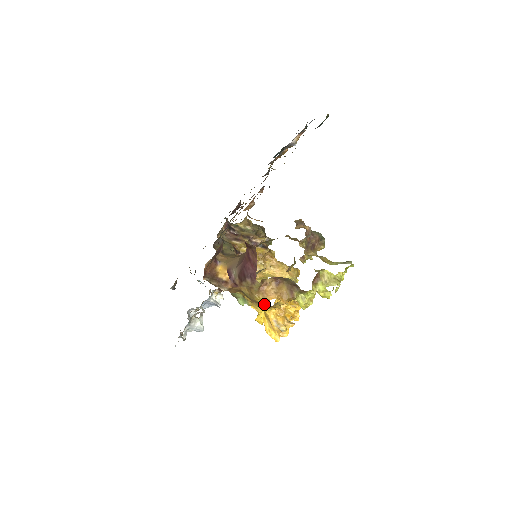
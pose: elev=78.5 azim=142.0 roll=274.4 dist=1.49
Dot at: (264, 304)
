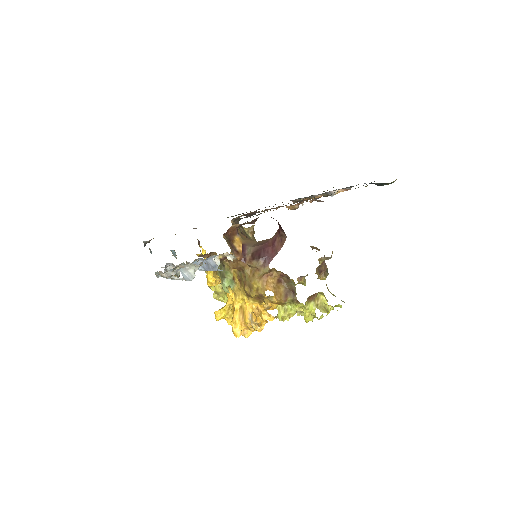
Dot at: (259, 291)
